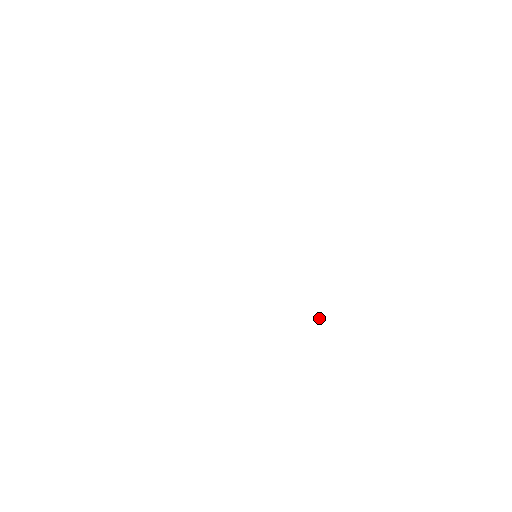
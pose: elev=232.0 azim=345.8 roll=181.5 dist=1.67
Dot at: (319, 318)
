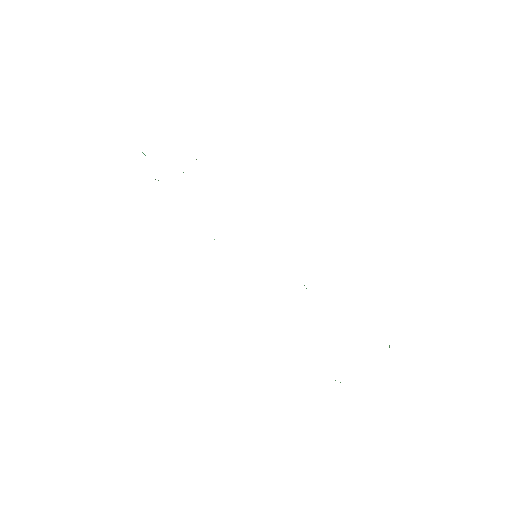
Dot at: (389, 347)
